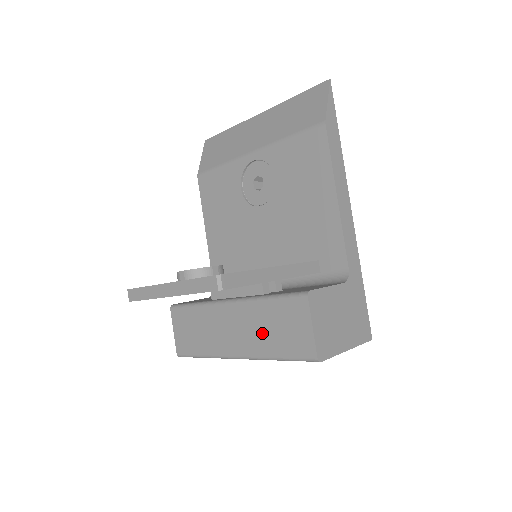
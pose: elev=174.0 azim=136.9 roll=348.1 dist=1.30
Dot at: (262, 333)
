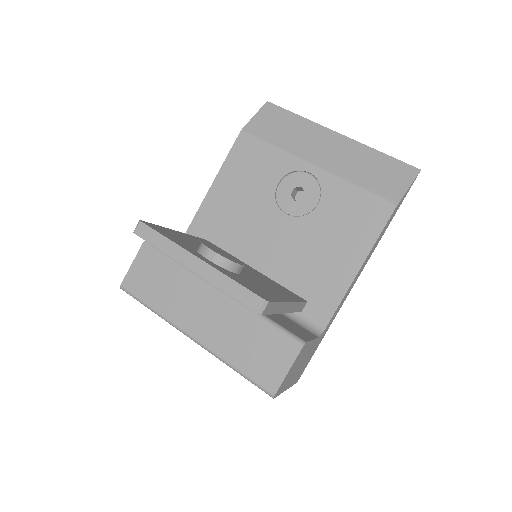
Dot at: (235, 339)
